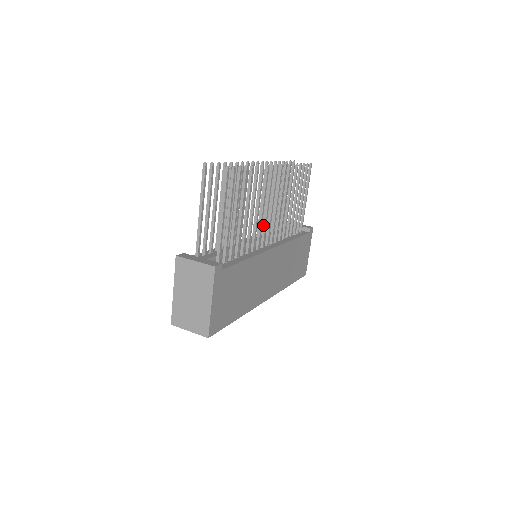
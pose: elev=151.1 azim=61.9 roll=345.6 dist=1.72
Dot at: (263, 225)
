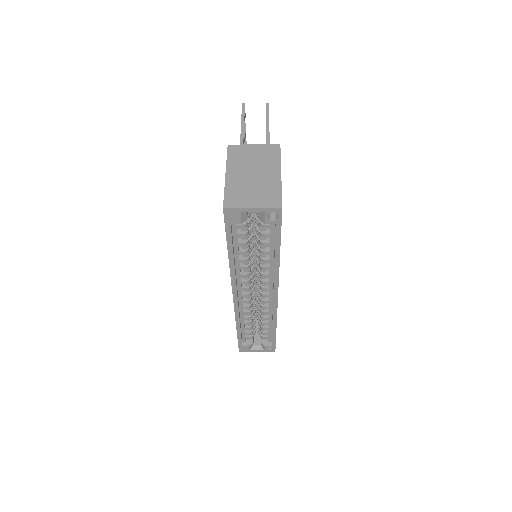
Dot at: occluded
